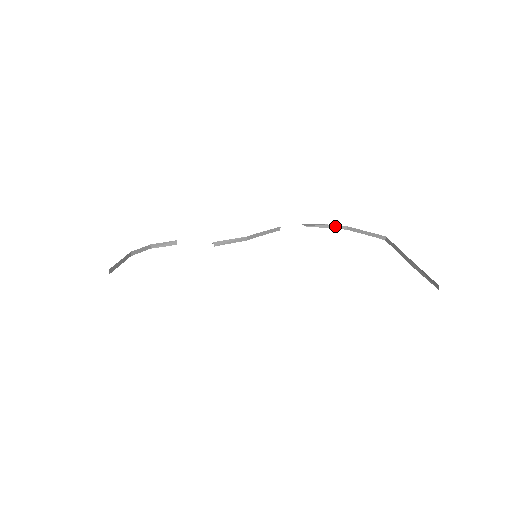
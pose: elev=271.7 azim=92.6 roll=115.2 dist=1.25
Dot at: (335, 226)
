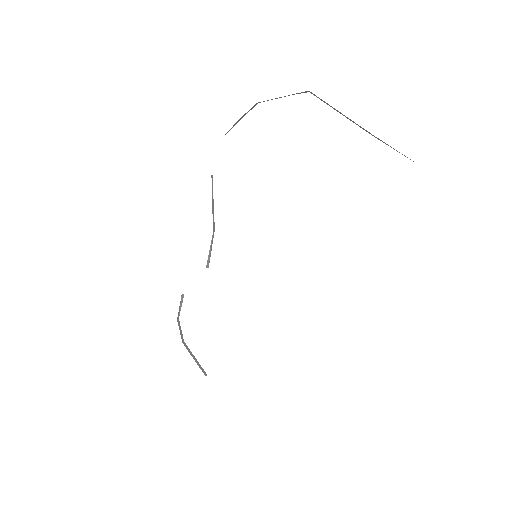
Dot at: (246, 113)
